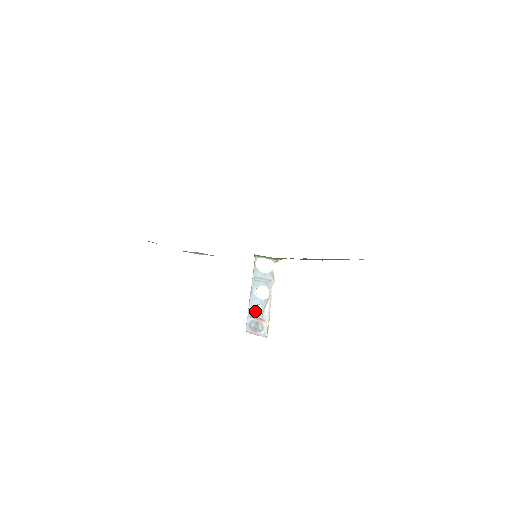
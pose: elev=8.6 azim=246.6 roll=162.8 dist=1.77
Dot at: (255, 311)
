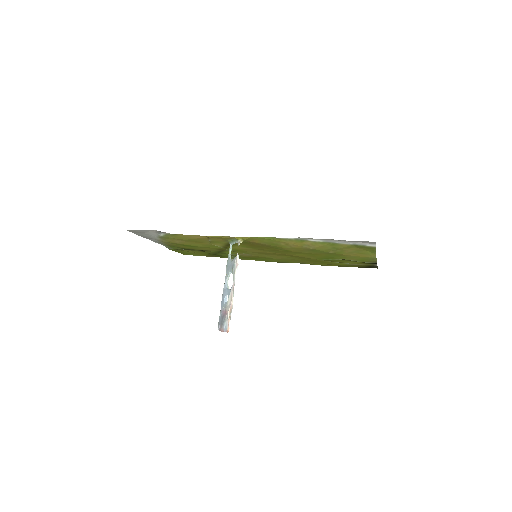
Dot at: (223, 303)
